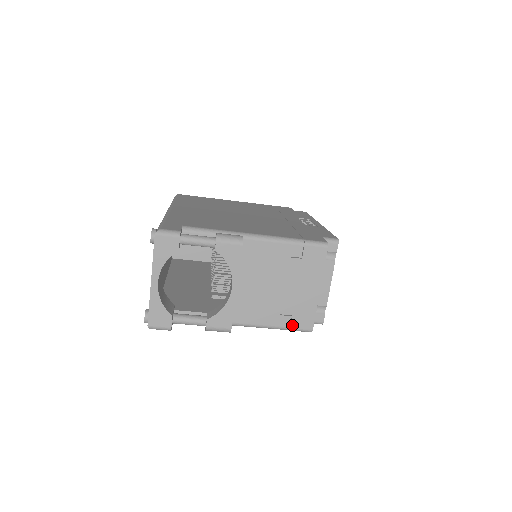
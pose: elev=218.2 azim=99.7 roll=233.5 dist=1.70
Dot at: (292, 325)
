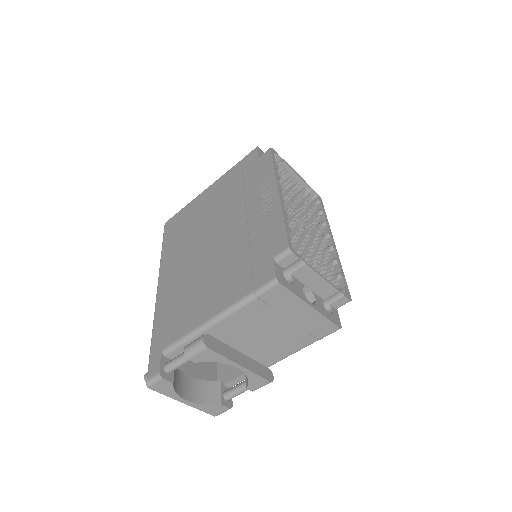
Dot at: (318, 337)
